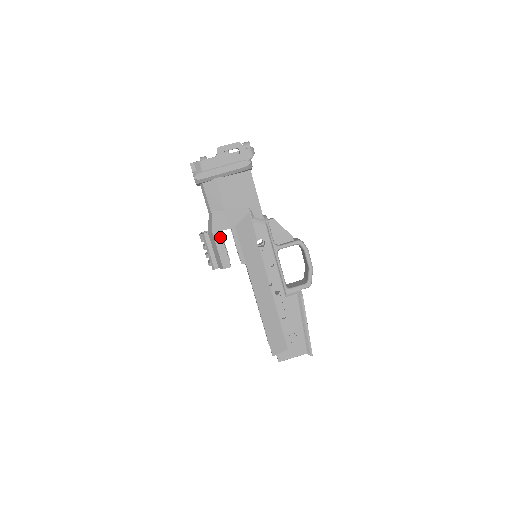
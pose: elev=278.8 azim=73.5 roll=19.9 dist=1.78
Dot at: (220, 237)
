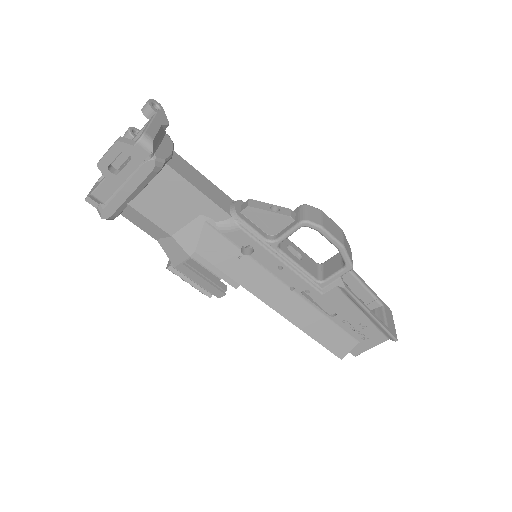
Dot at: (187, 270)
